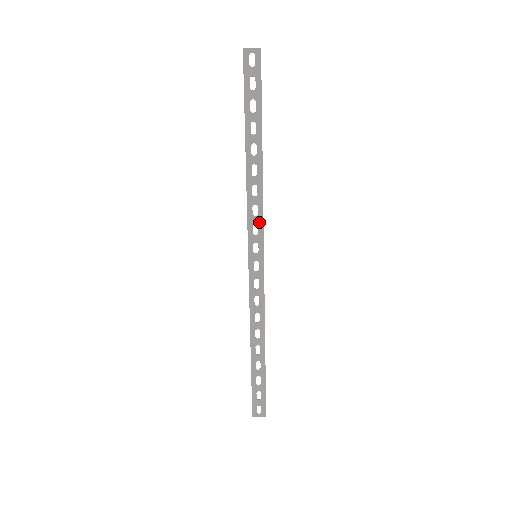
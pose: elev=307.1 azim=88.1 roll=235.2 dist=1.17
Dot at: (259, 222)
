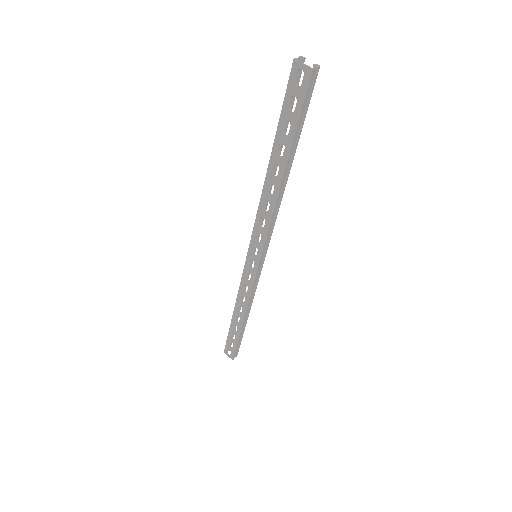
Dot at: (263, 234)
